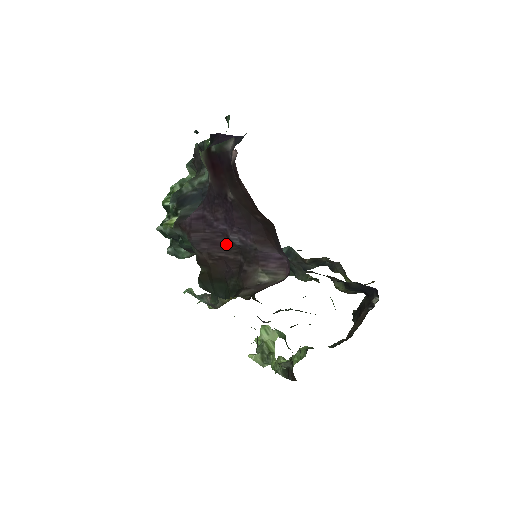
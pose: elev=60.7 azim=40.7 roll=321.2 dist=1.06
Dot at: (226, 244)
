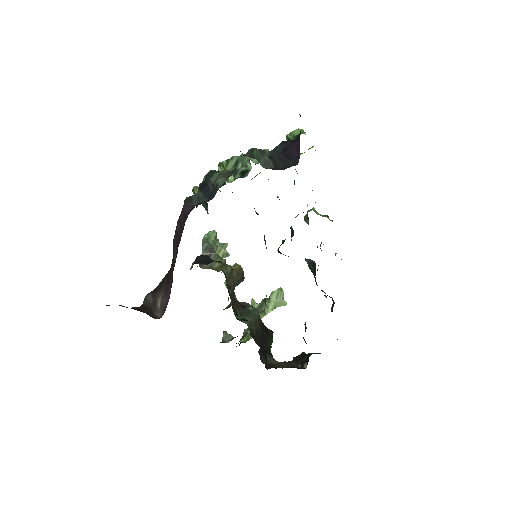
Dot at: (177, 252)
